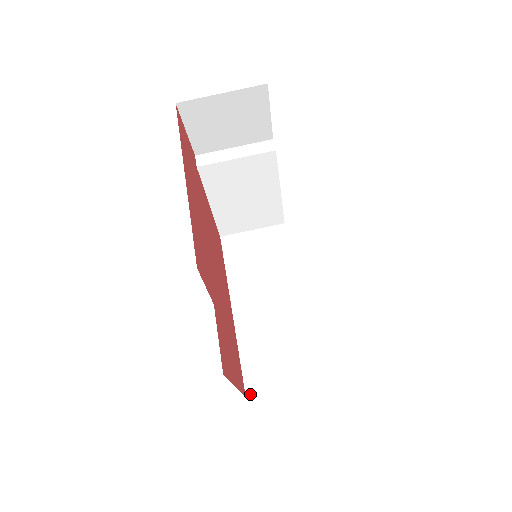
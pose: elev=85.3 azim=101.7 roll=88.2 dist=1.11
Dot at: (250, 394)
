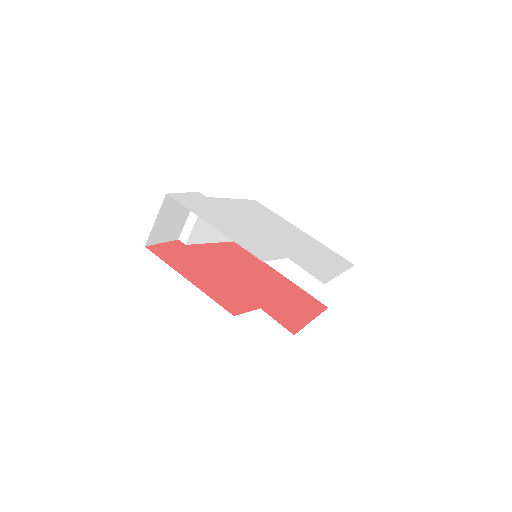
Dot at: (329, 304)
